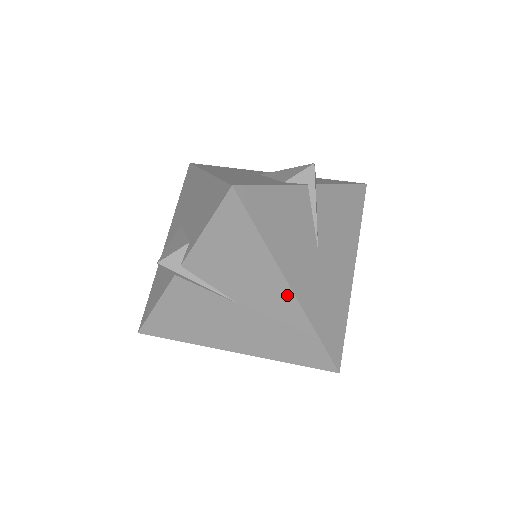
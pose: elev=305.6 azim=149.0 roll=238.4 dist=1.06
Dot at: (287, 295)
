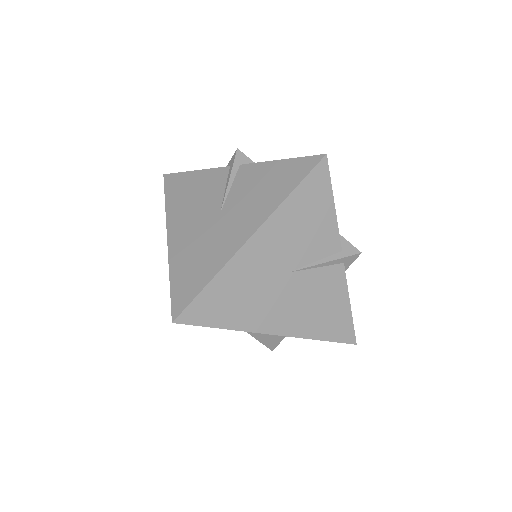
Dot at: (244, 237)
